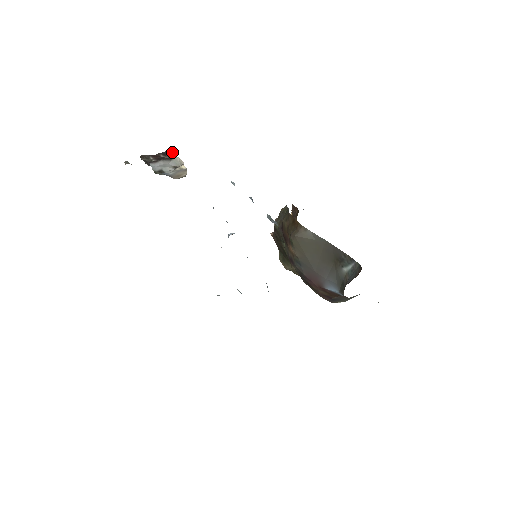
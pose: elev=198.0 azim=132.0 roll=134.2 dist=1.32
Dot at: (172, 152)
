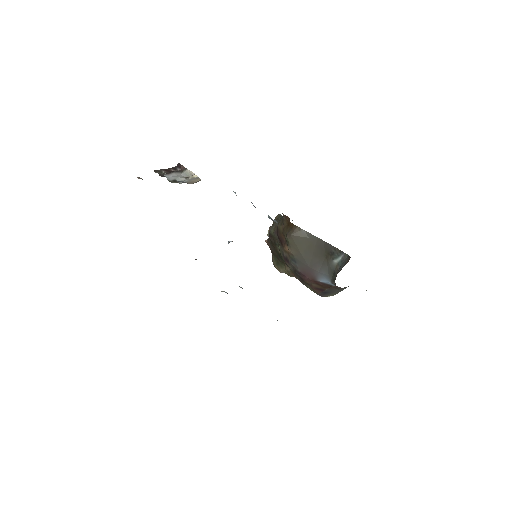
Dot at: (182, 166)
